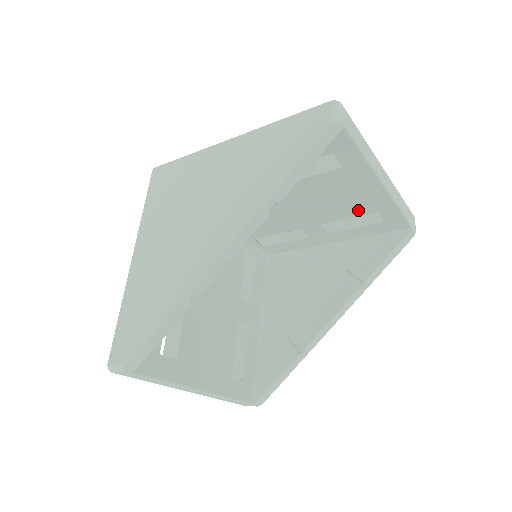
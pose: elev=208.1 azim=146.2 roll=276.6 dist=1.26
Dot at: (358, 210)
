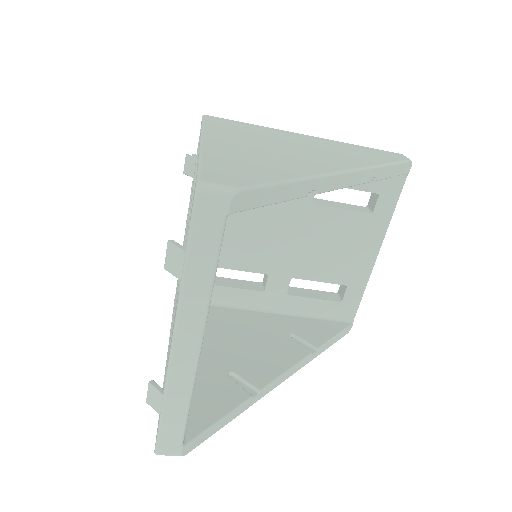
Dot at: (336, 274)
